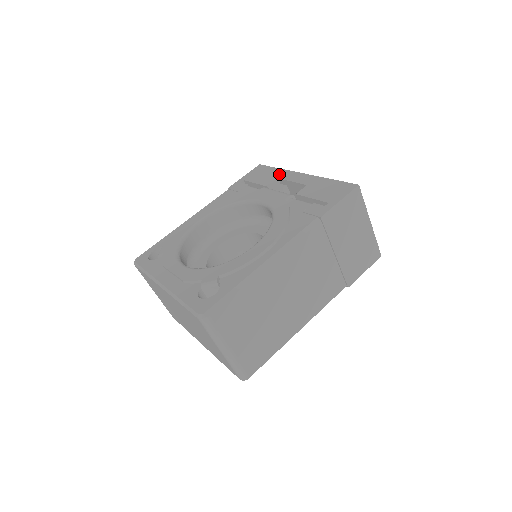
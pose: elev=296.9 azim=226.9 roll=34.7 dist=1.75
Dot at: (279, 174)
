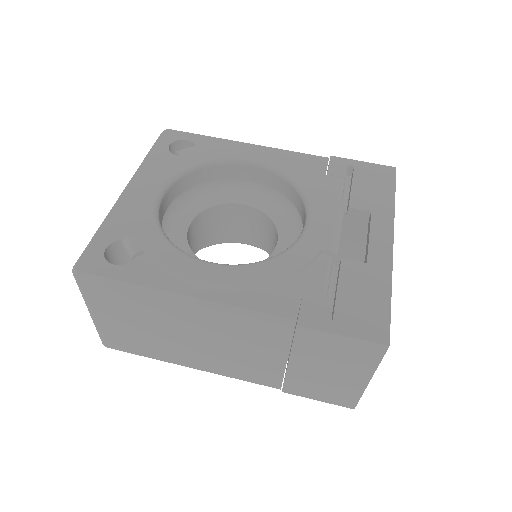
Dot at: (381, 208)
